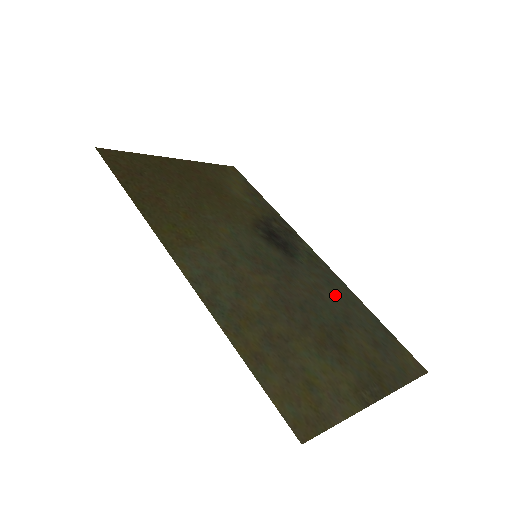
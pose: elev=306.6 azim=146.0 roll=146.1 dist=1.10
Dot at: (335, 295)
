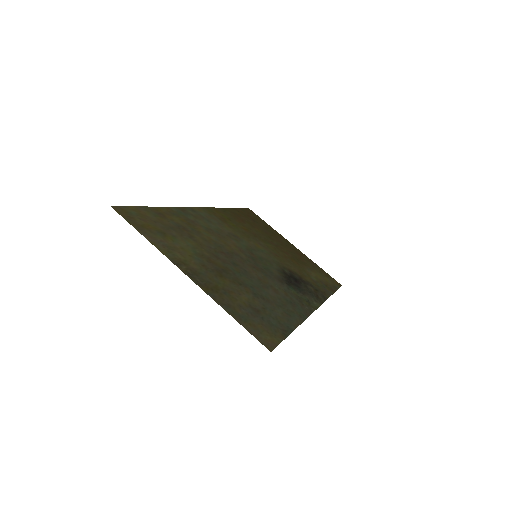
Dot at: (280, 300)
